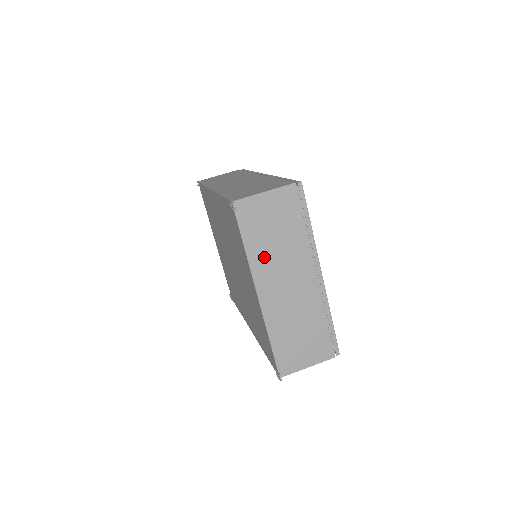
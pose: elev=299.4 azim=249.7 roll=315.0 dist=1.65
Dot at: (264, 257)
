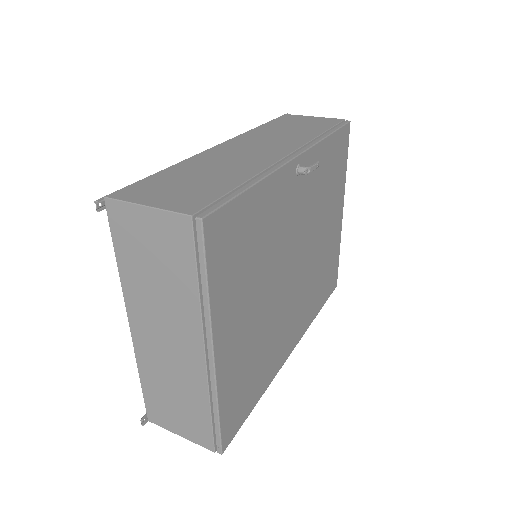
Dot at: (140, 289)
